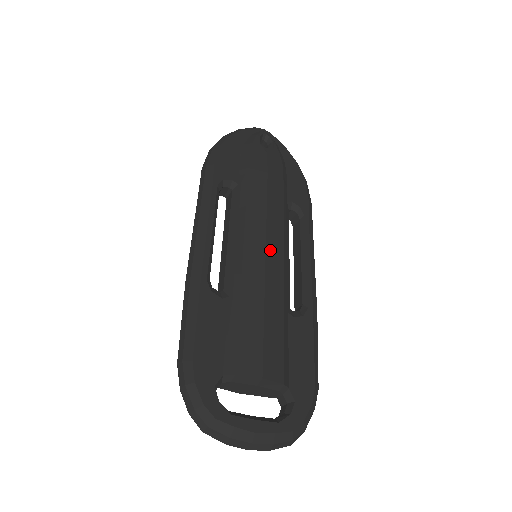
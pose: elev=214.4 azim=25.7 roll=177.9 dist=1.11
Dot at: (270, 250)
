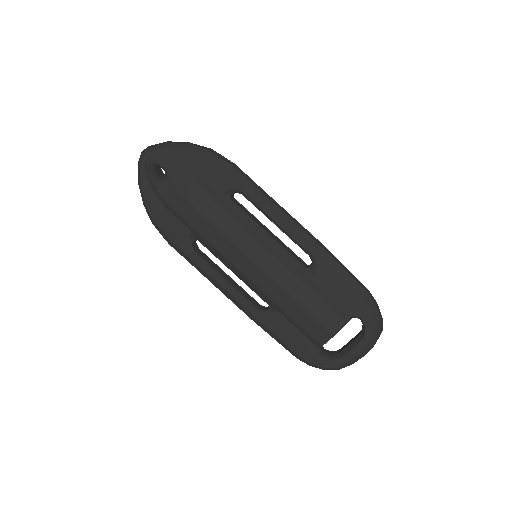
Dot at: (257, 260)
